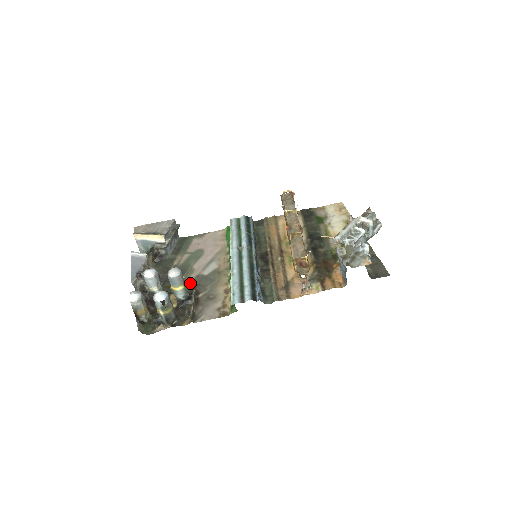
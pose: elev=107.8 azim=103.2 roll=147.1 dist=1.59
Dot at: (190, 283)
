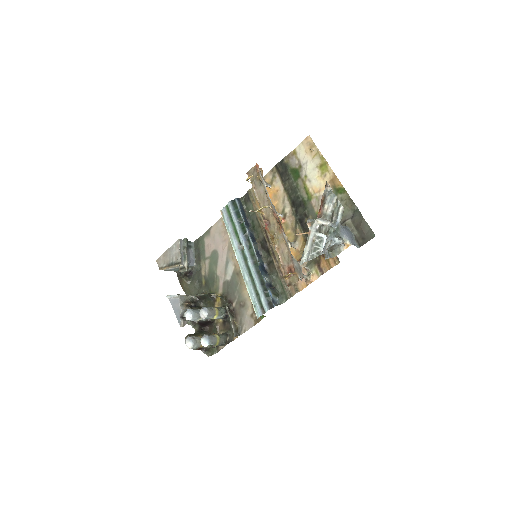
Dot at: (222, 293)
